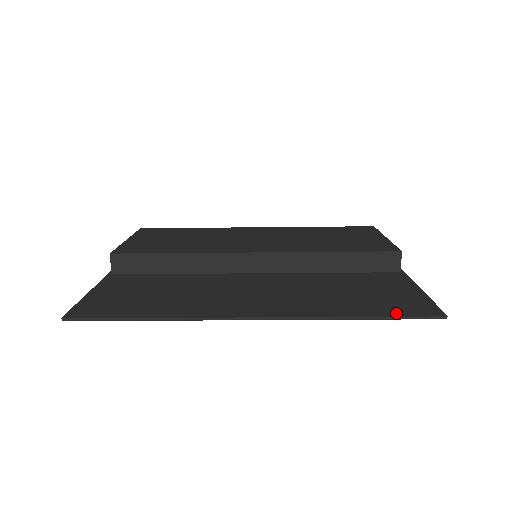
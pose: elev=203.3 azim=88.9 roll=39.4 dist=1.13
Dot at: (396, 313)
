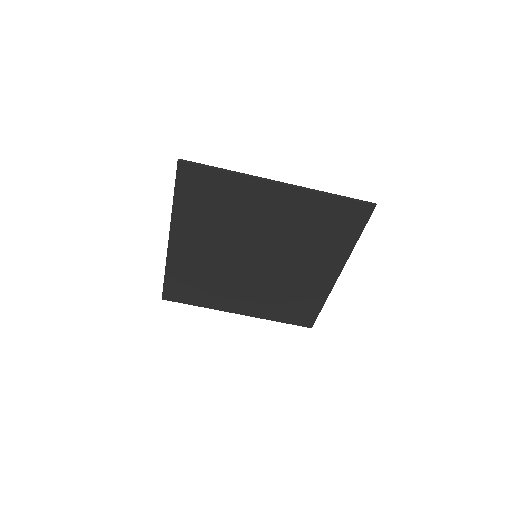
Dot at: (351, 201)
